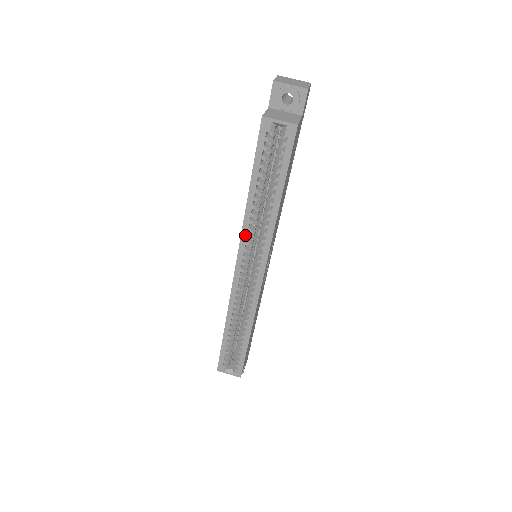
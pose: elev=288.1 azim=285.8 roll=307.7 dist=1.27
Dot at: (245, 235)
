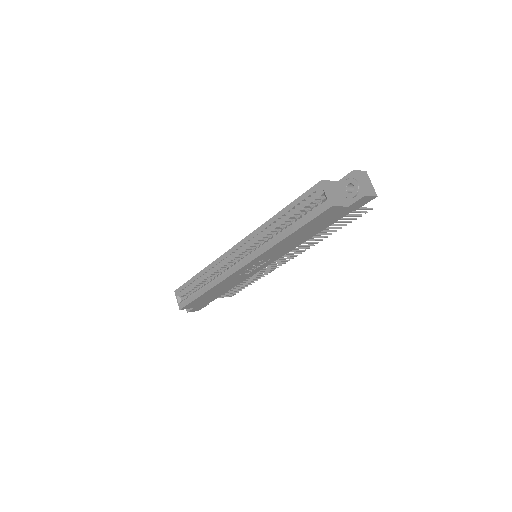
Dot at: (255, 234)
